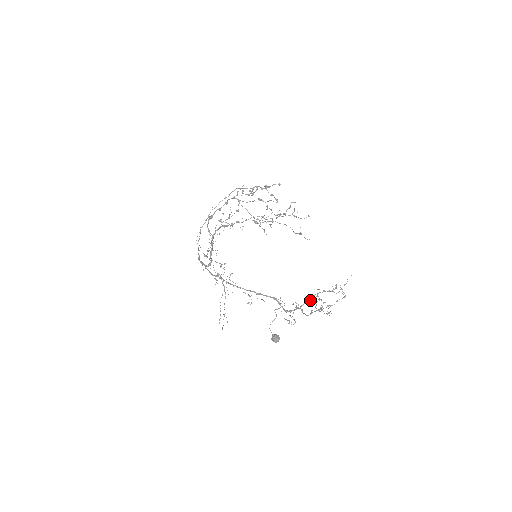
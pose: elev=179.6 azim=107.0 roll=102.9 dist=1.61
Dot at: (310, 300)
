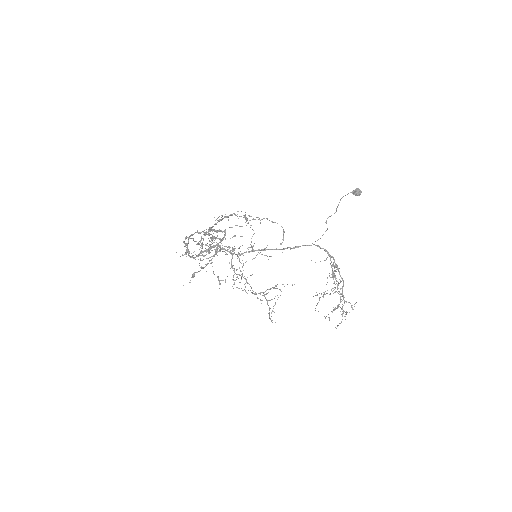
Dot at: (334, 266)
